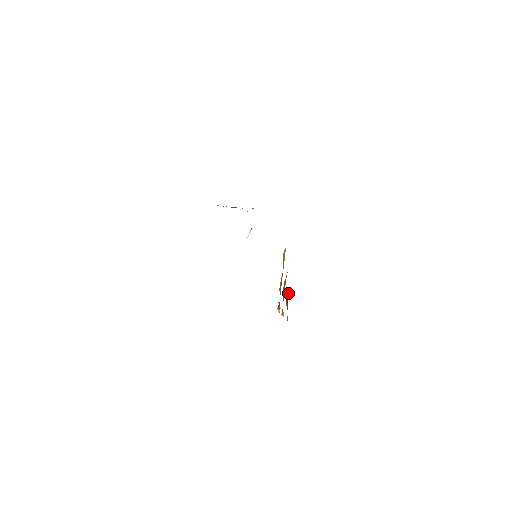
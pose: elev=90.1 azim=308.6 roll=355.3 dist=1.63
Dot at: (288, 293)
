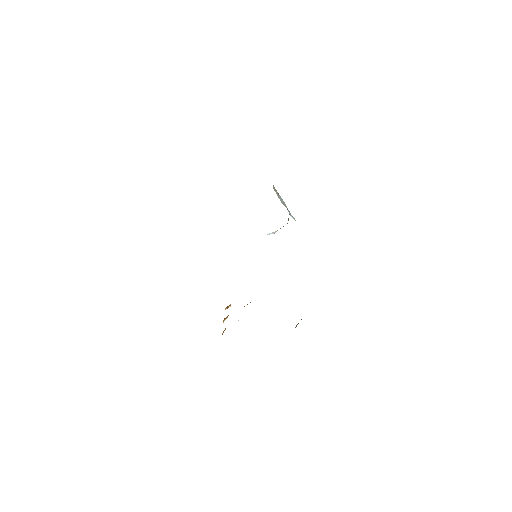
Dot at: occluded
